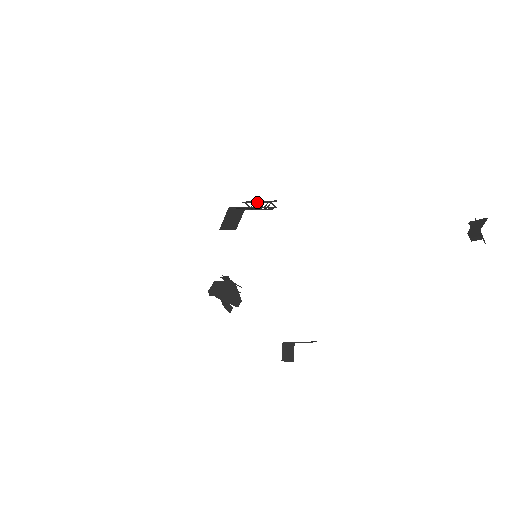
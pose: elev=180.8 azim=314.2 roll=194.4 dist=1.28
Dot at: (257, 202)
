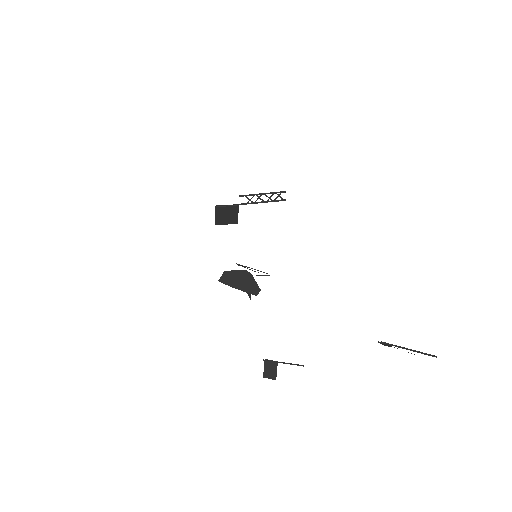
Dot at: occluded
